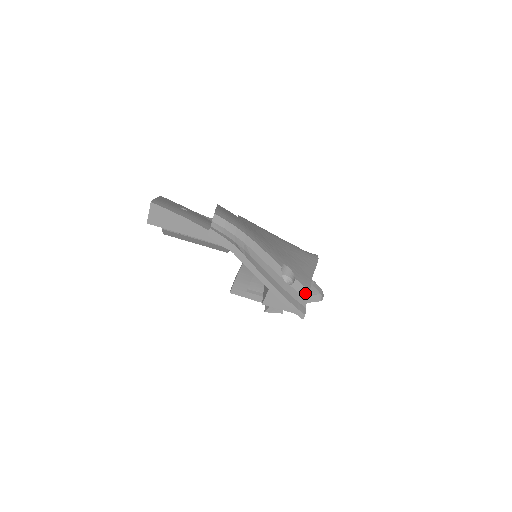
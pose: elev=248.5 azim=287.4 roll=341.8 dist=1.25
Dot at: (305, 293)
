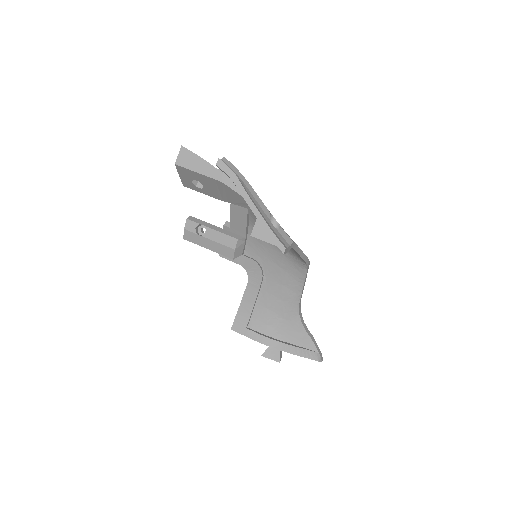
Dot at: (289, 241)
